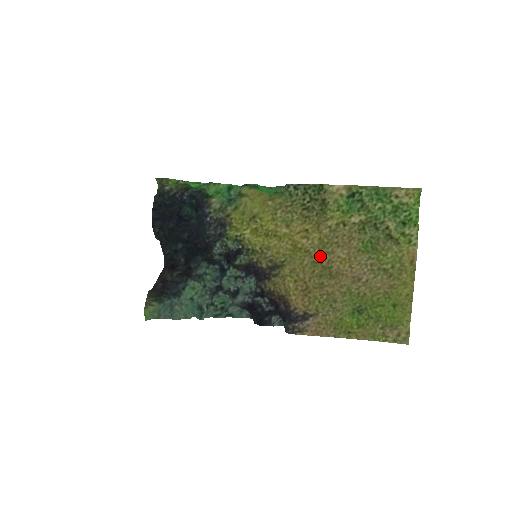
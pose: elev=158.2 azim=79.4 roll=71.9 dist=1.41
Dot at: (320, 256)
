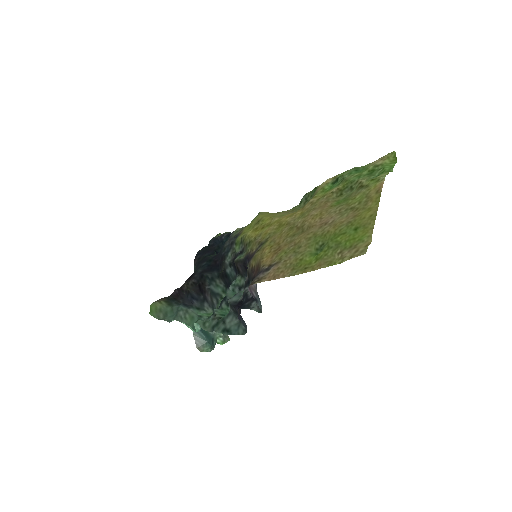
Dot at: (297, 222)
